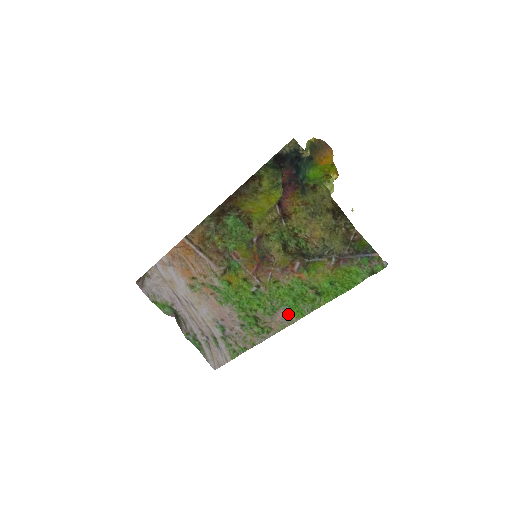
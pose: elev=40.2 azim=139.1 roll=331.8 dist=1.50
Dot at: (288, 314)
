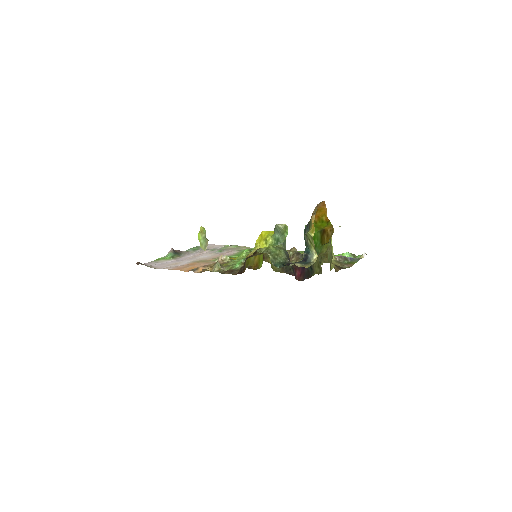
Dot at: occluded
